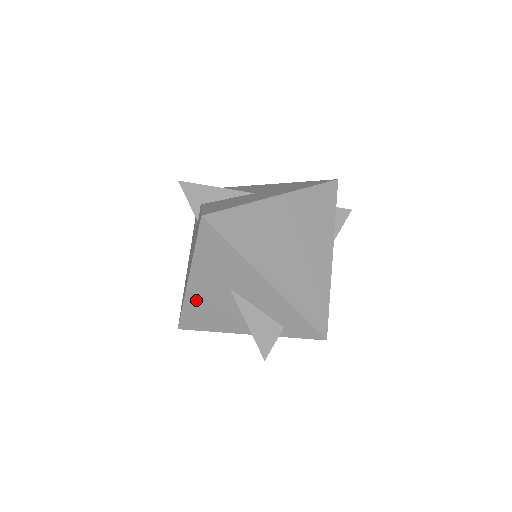
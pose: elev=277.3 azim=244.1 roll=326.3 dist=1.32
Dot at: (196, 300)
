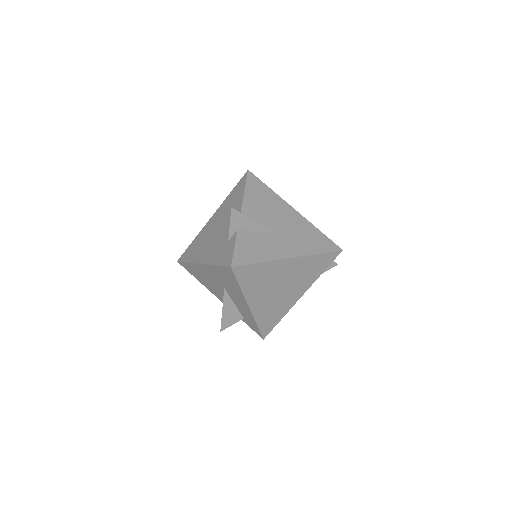
Dot at: (199, 270)
